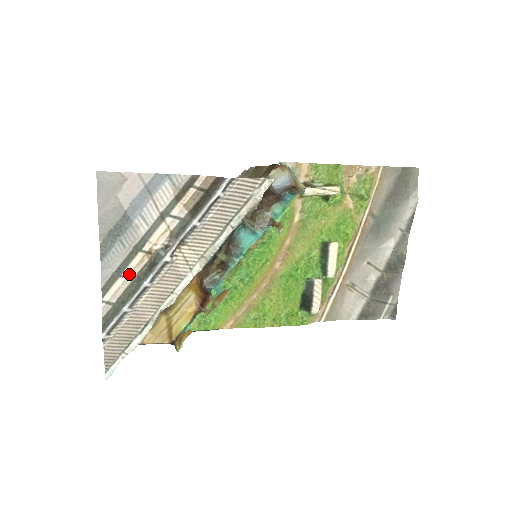
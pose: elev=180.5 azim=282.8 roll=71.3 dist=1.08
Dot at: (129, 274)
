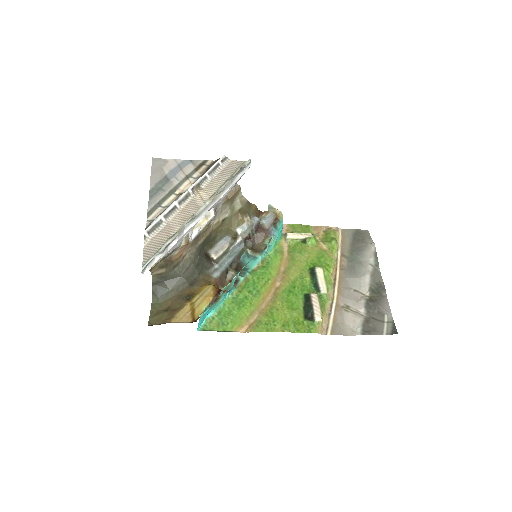
Dot at: (165, 206)
